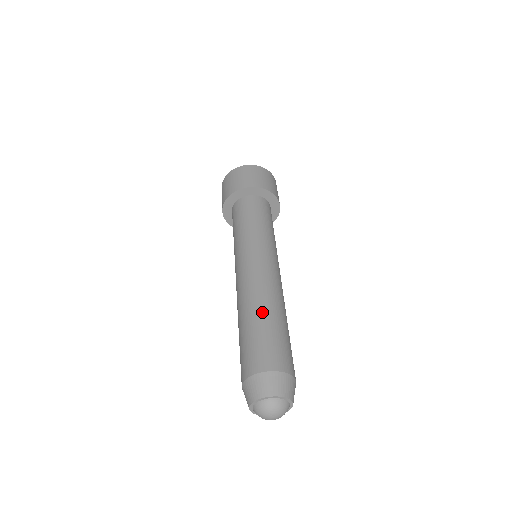
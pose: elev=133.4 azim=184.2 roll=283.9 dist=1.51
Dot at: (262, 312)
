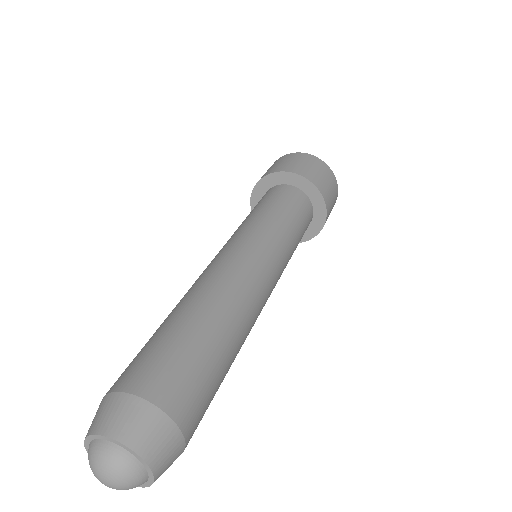
Dot at: occluded
